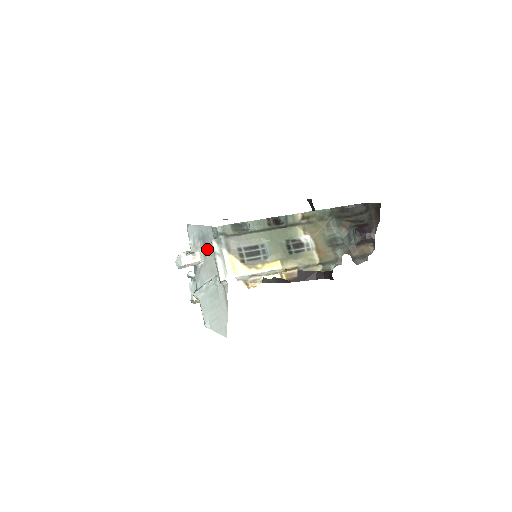
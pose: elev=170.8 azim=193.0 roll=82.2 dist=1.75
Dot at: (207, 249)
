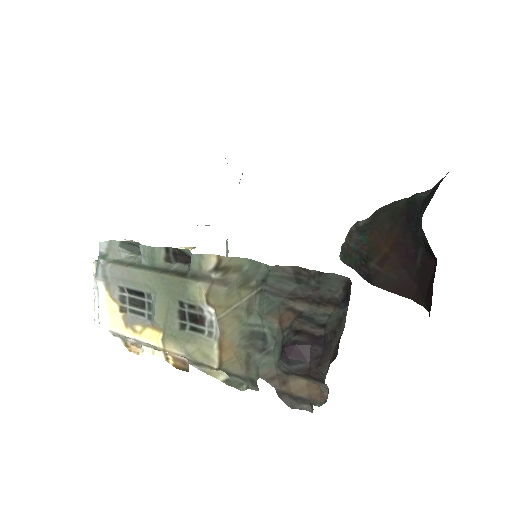
Dot at: occluded
